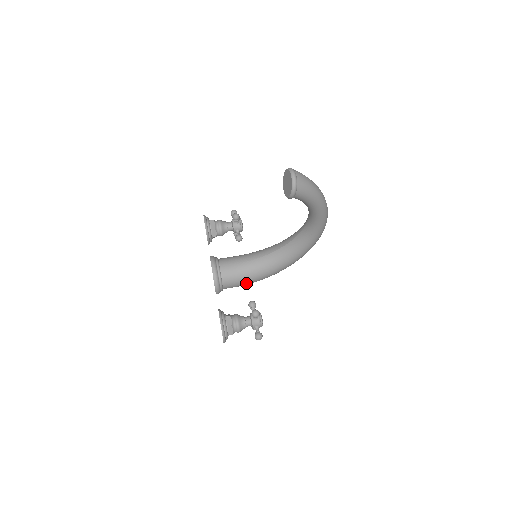
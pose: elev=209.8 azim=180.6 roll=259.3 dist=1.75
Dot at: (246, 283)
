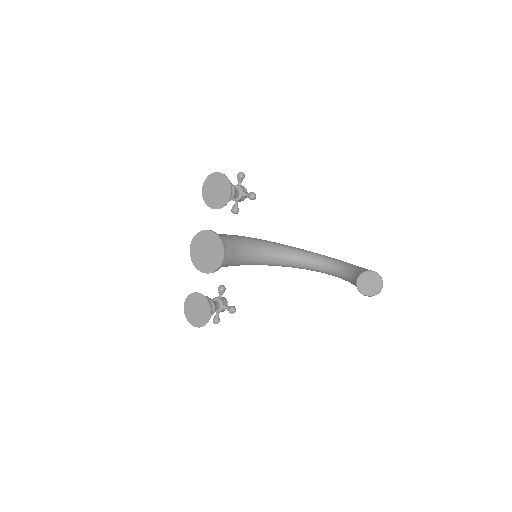
Dot at: occluded
